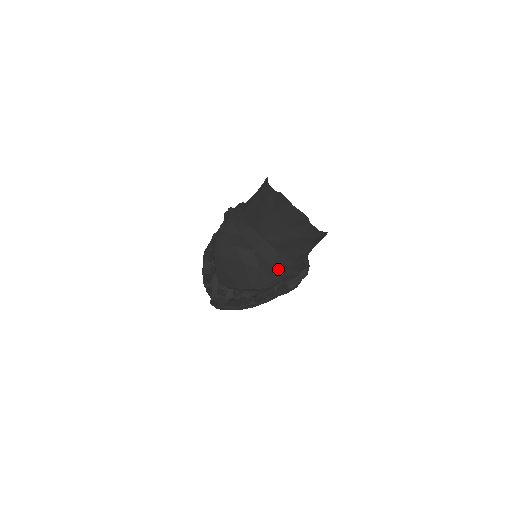
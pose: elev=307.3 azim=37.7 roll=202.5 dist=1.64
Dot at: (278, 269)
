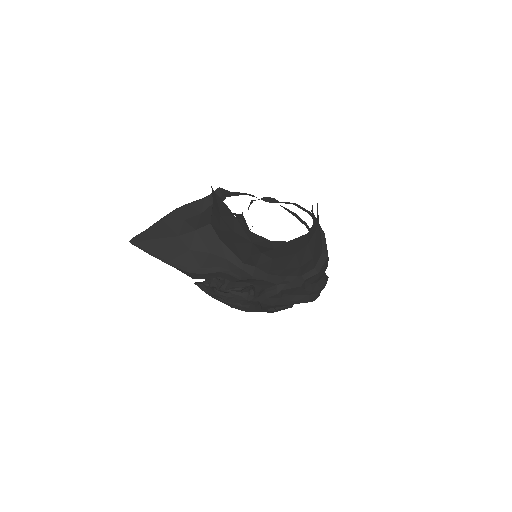
Dot at: (213, 260)
